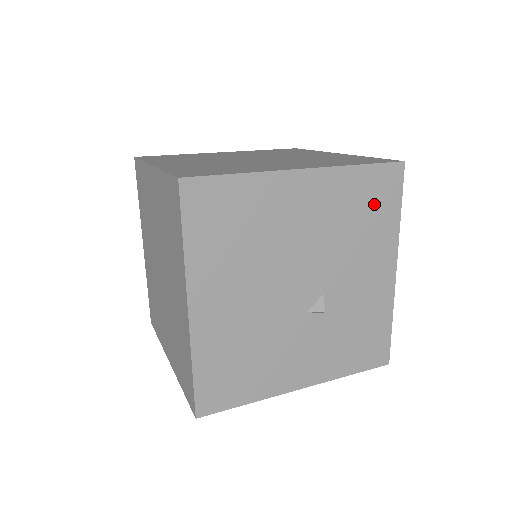
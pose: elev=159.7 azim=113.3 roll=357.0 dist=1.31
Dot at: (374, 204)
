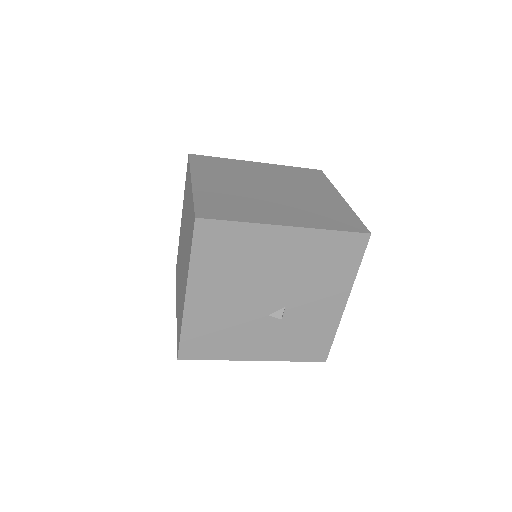
Dot at: (338, 257)
